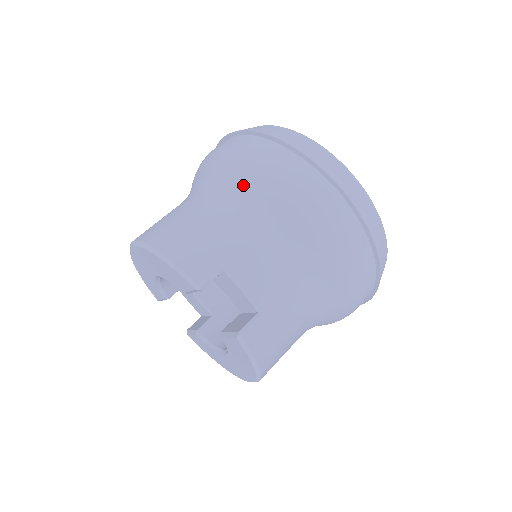
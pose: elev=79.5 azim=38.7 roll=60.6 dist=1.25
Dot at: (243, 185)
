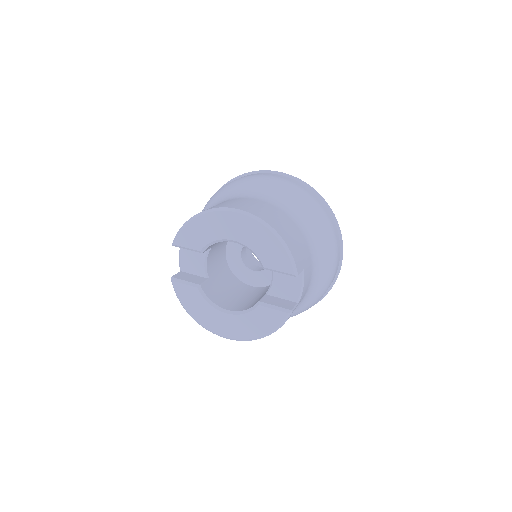
Dot at: (314, 223)
